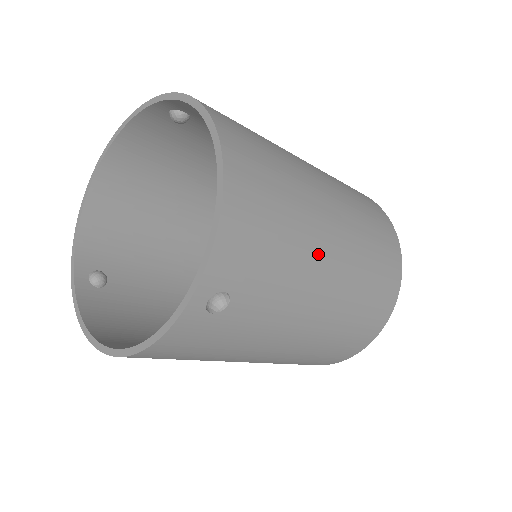
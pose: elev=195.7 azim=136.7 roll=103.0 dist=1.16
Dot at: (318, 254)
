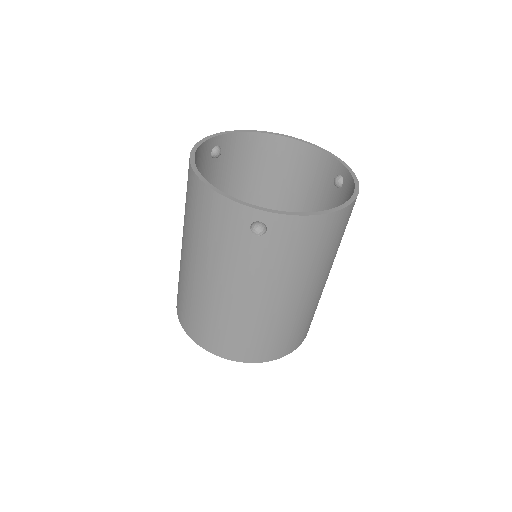
Dot at: (289, 287)
